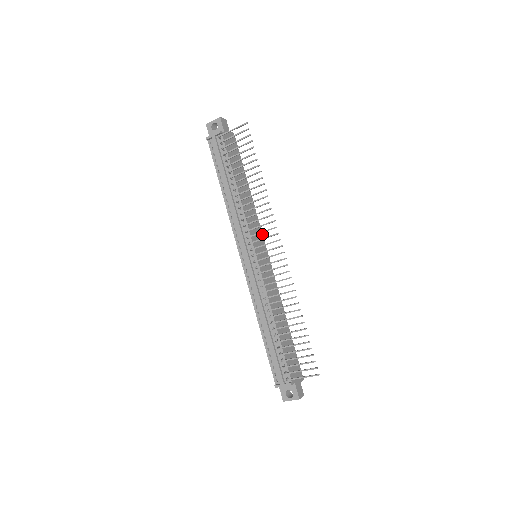
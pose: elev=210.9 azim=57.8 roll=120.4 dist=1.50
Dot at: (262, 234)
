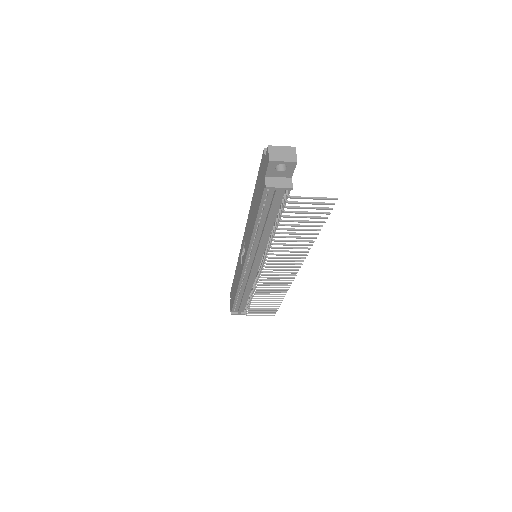
Dot at: occluded
